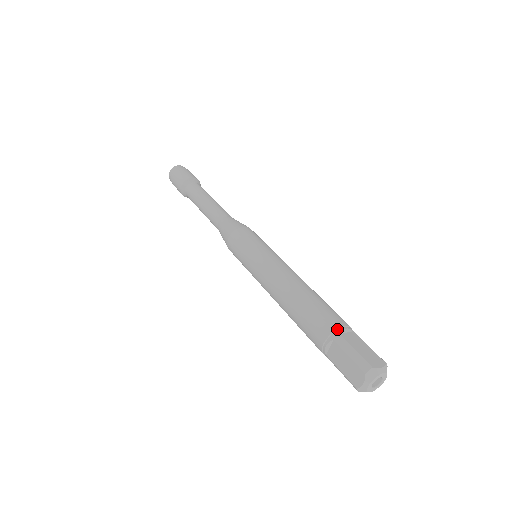
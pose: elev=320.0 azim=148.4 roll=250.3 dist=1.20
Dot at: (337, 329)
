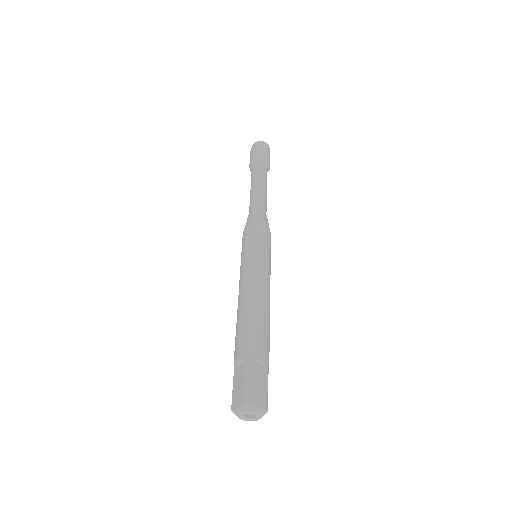
Dot at: (256, 356)
